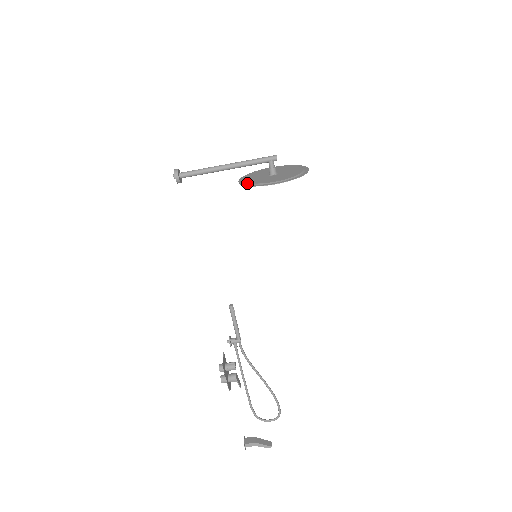
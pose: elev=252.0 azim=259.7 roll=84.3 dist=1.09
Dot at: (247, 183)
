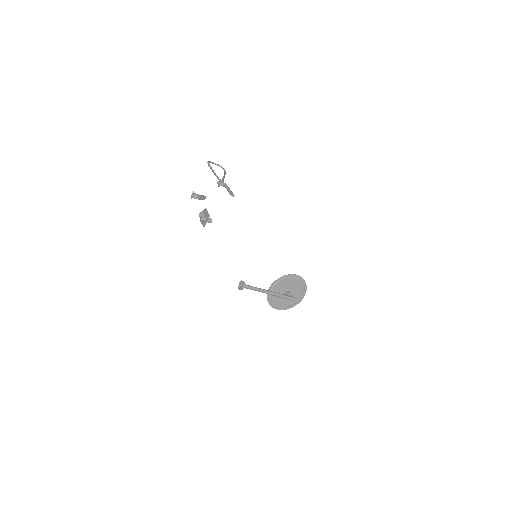
Dot at: (269, 298)
